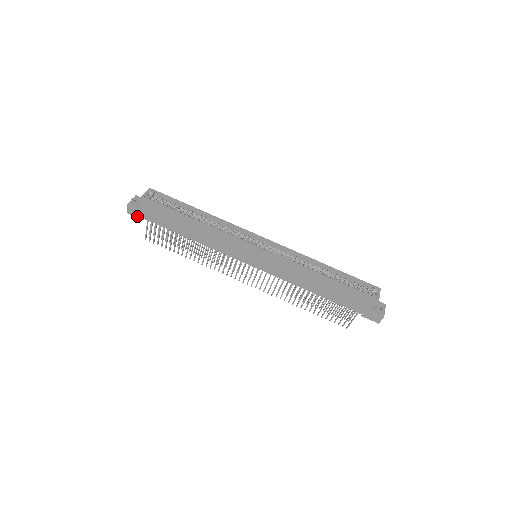
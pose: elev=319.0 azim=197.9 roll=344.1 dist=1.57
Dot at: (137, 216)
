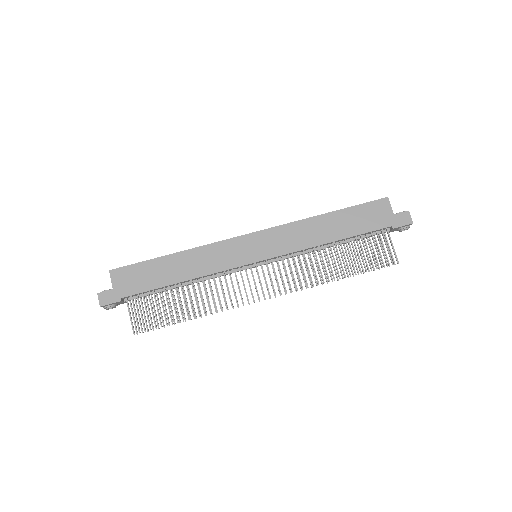
Dot at: (113, 301)
